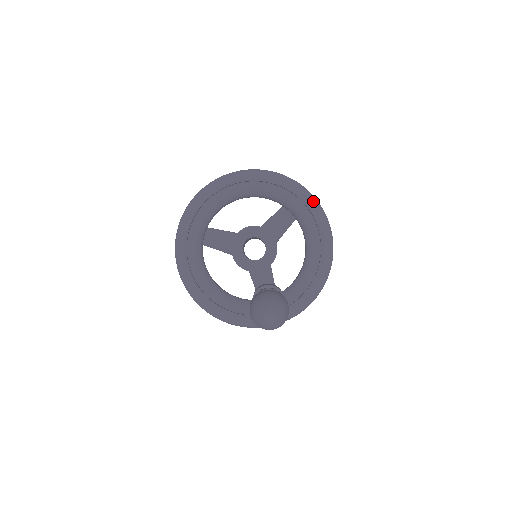
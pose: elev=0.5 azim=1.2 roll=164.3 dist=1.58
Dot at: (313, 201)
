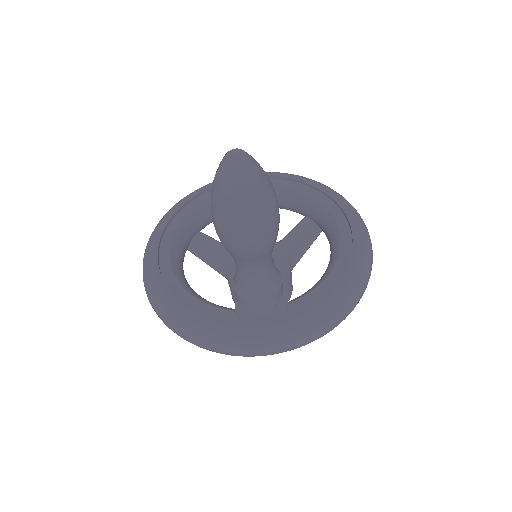
Dot at: (345, 199)
